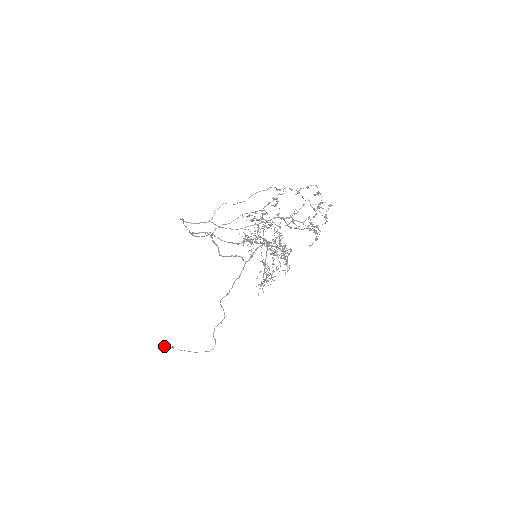
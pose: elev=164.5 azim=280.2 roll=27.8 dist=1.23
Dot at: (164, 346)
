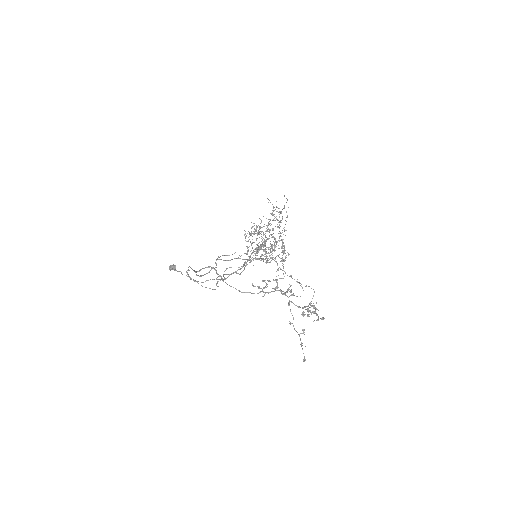
Dot at: (173, 267)
